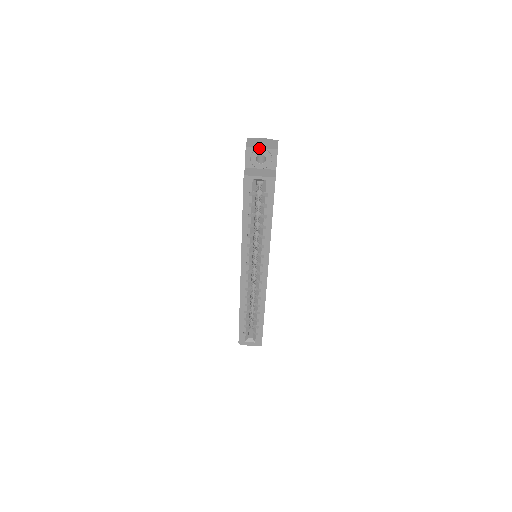
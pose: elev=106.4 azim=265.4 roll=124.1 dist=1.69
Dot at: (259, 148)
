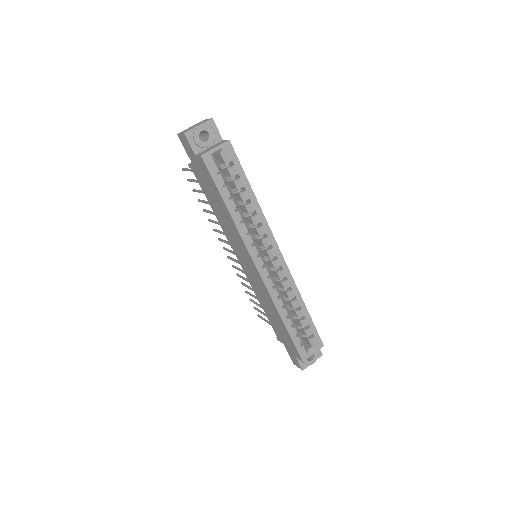
Dot at: (196, 126)
